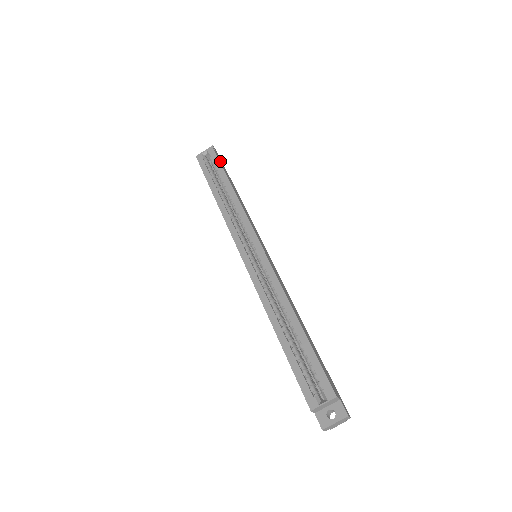
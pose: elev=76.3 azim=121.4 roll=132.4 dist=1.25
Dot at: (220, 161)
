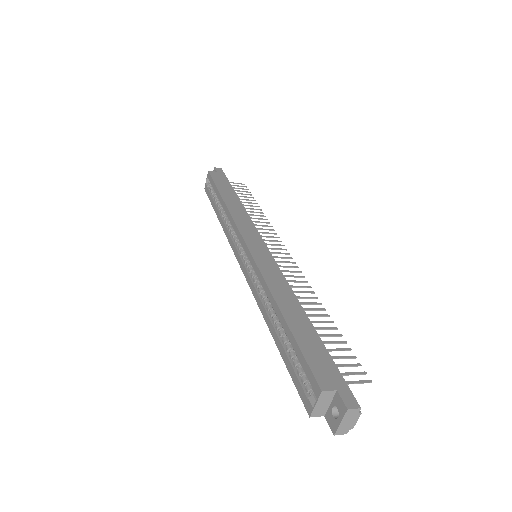
Dot at: (217, 179)
